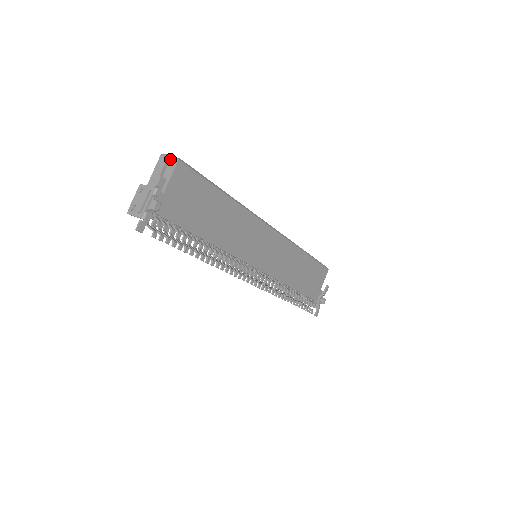
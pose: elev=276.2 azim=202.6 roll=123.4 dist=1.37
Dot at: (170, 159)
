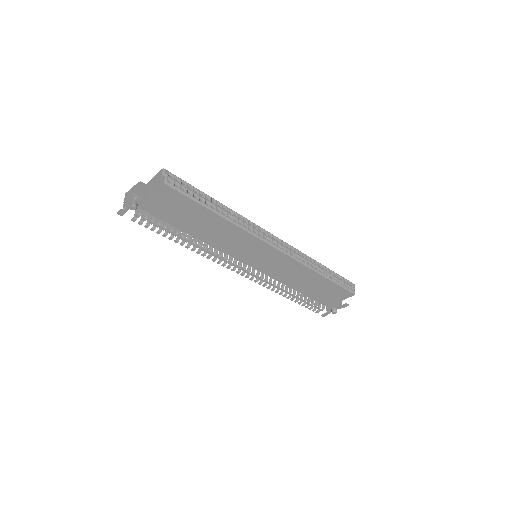
Dot at: (164, 177)
